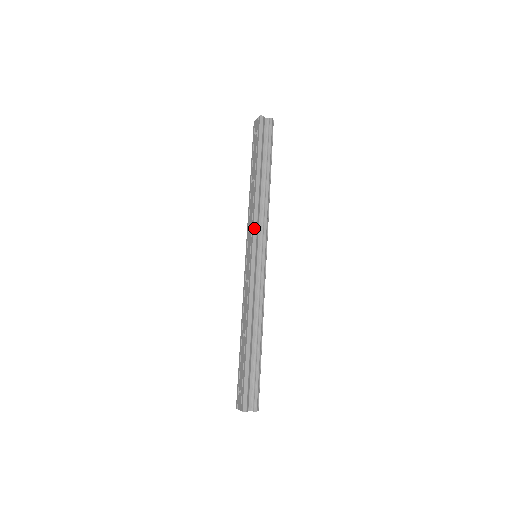
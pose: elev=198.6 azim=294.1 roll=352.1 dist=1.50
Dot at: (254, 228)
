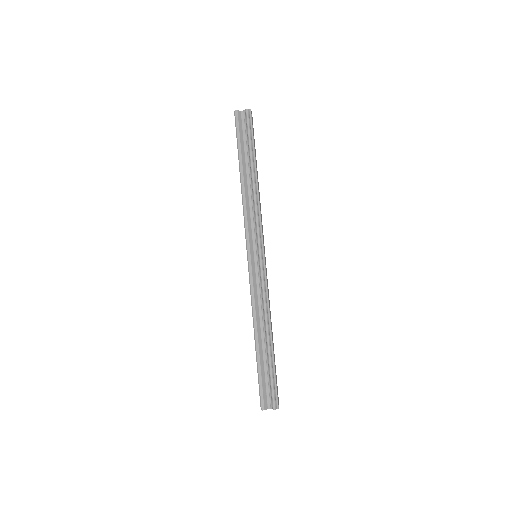
Dot at: (245, 230)
